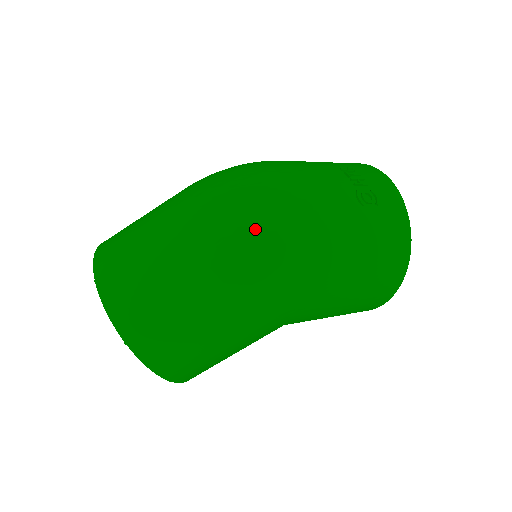
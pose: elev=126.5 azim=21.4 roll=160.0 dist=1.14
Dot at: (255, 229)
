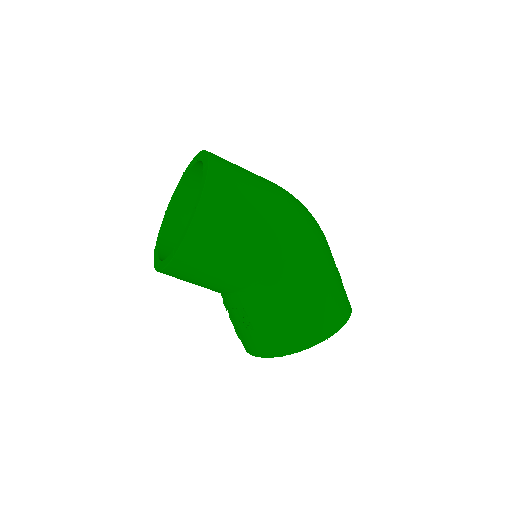
Dot at: occluded
